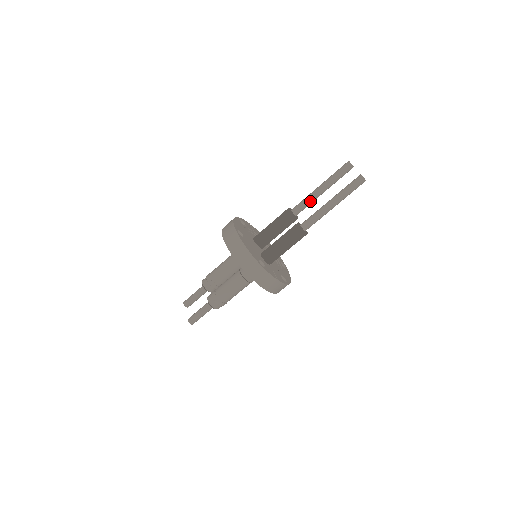
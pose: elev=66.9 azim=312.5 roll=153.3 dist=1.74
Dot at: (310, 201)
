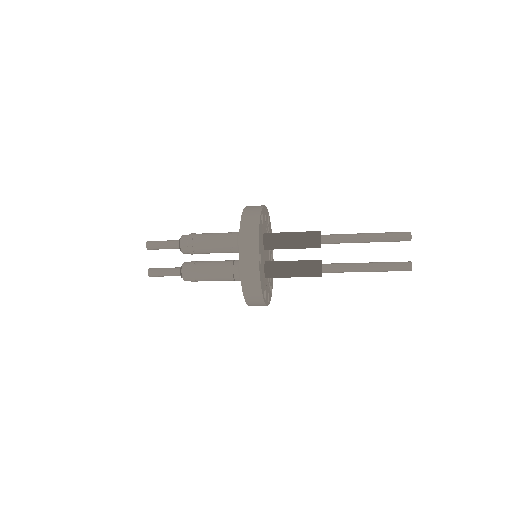
Dot at: occluded
